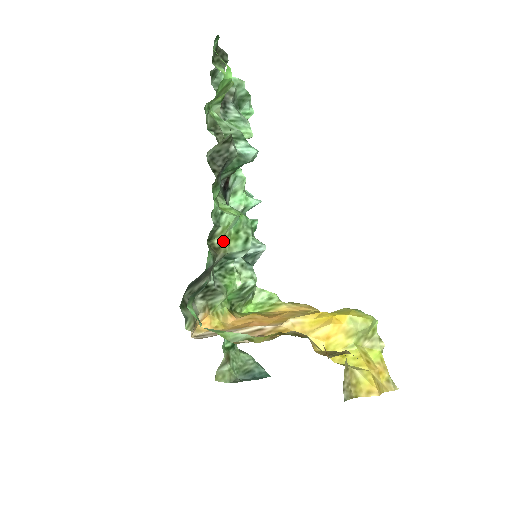
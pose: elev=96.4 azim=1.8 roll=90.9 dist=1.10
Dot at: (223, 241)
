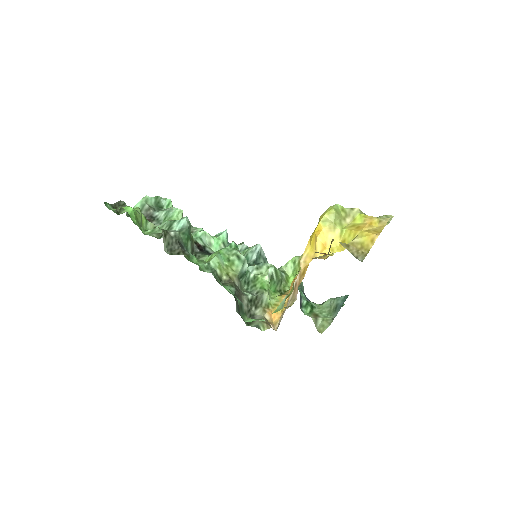
Dot at: (228, 273)
